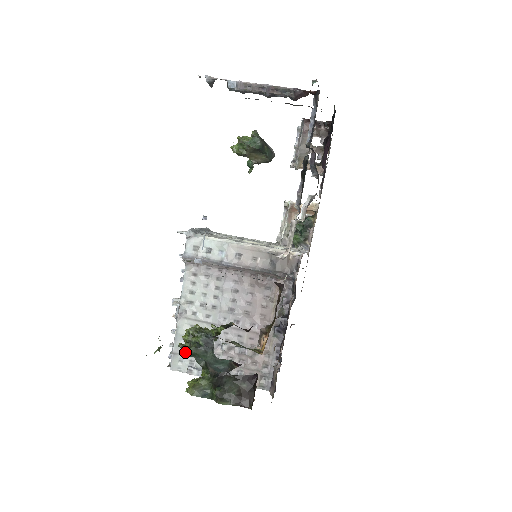
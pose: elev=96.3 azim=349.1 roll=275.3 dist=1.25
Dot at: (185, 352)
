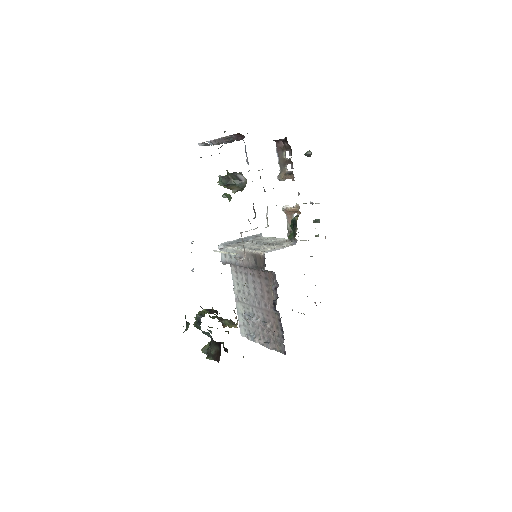
Dot at: occluded
